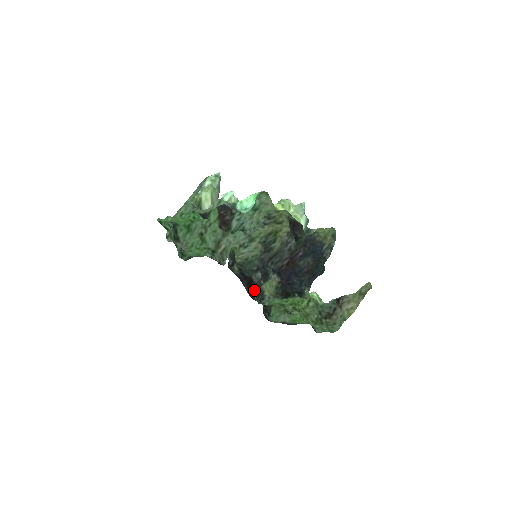
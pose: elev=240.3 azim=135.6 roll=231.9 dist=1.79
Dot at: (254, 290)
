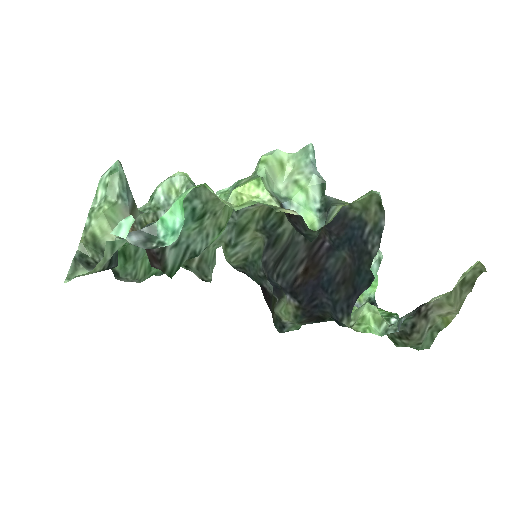
Dot at: (271, 306)
